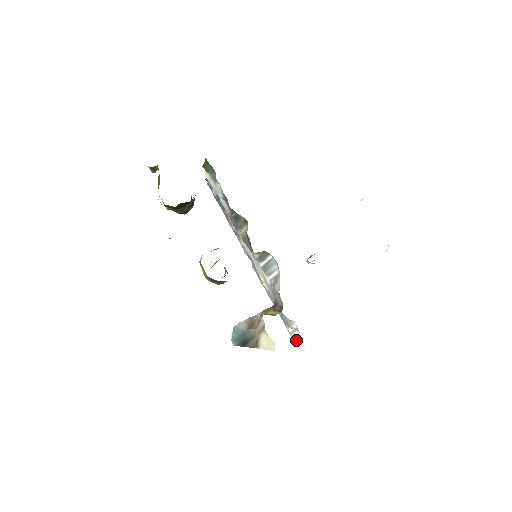
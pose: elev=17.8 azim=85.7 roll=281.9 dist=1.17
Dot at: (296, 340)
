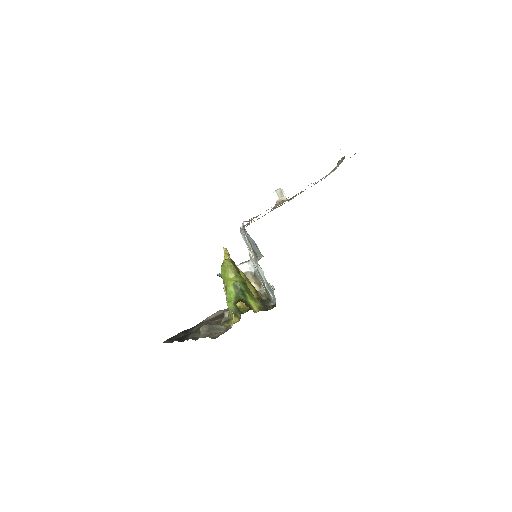
Dot at: occluded
